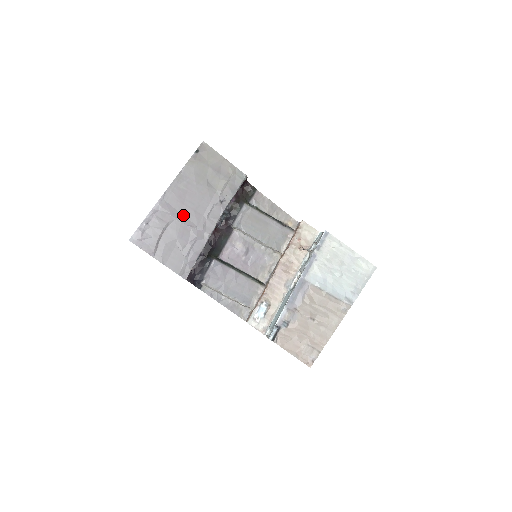
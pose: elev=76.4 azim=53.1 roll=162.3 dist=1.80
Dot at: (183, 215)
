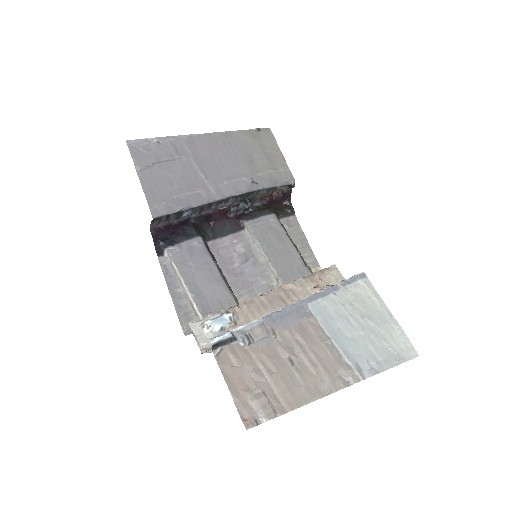
Dot at: (202, 163)
